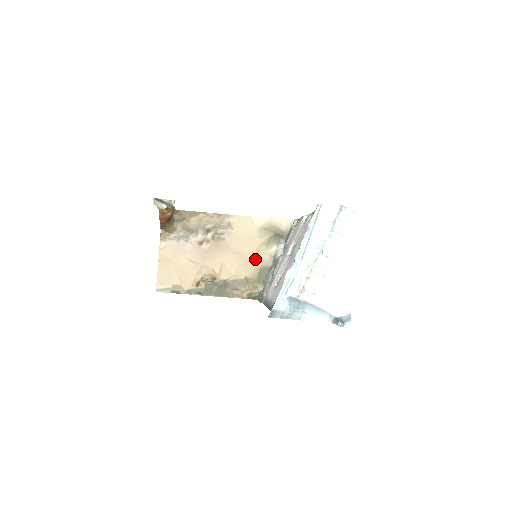
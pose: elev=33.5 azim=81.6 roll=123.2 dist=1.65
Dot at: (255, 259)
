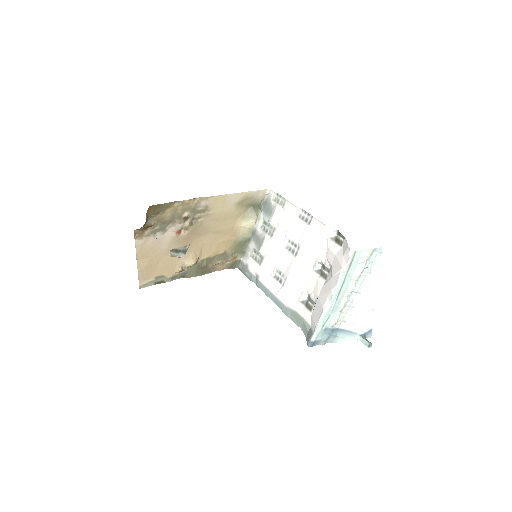
Dot at: (233, 233)
